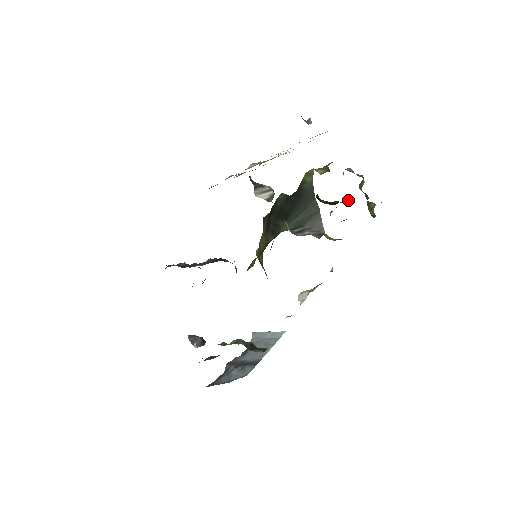
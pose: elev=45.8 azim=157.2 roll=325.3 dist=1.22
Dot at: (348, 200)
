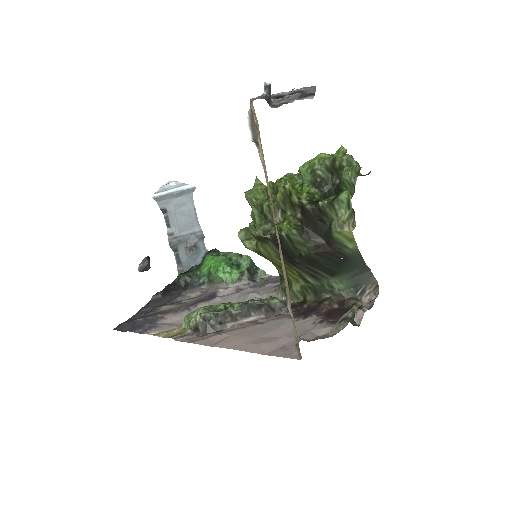
Dot at: (329, 170)
